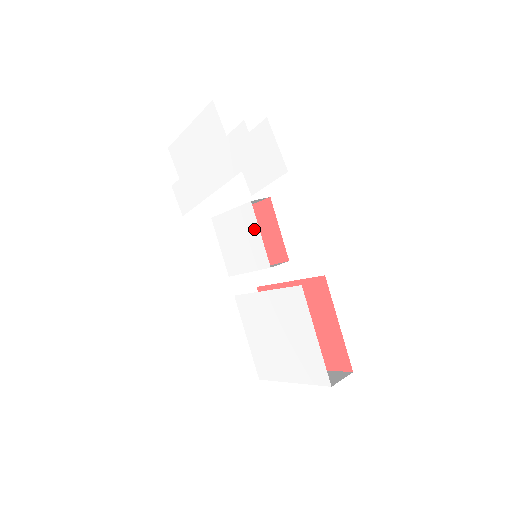
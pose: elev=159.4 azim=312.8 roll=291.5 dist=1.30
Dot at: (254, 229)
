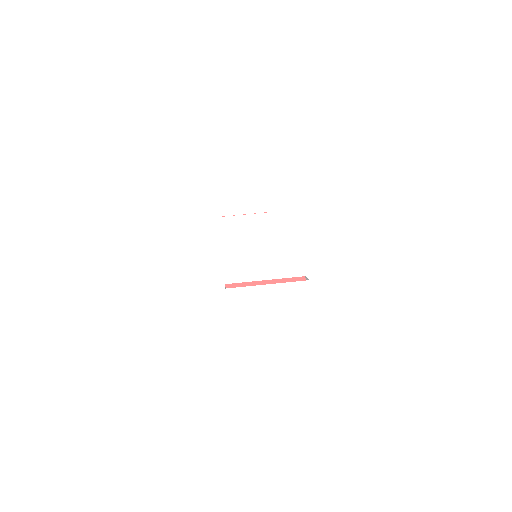
Dot at: (272, 234)
